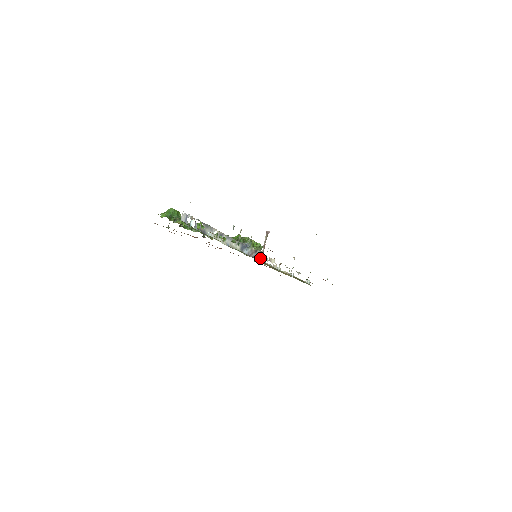
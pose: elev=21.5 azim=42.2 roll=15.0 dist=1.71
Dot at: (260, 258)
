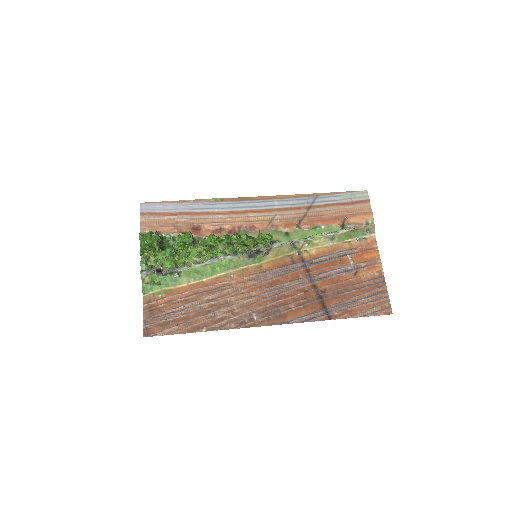
Dot at: (264, 254)
